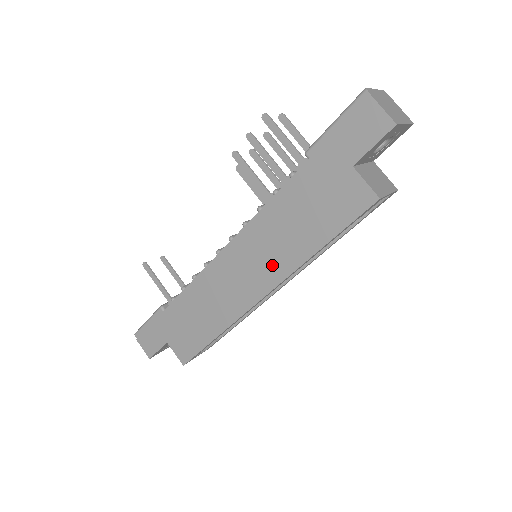
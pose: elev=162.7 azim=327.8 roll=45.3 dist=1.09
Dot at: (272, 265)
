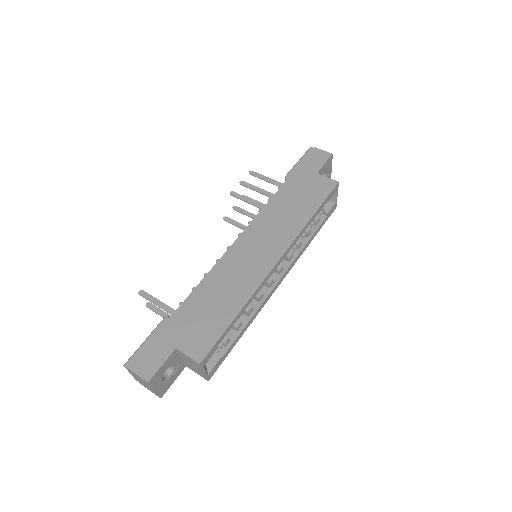
Dot at: (281, 236)
